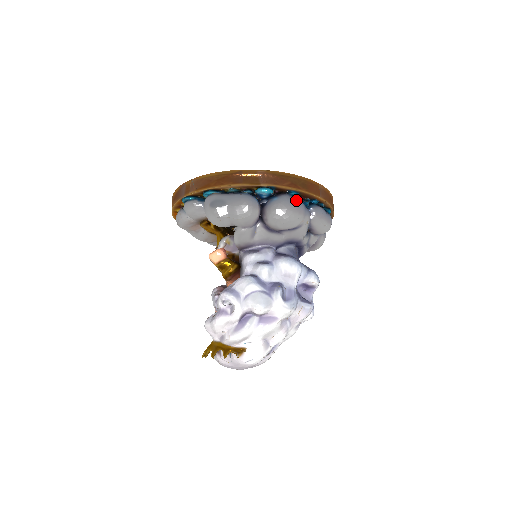
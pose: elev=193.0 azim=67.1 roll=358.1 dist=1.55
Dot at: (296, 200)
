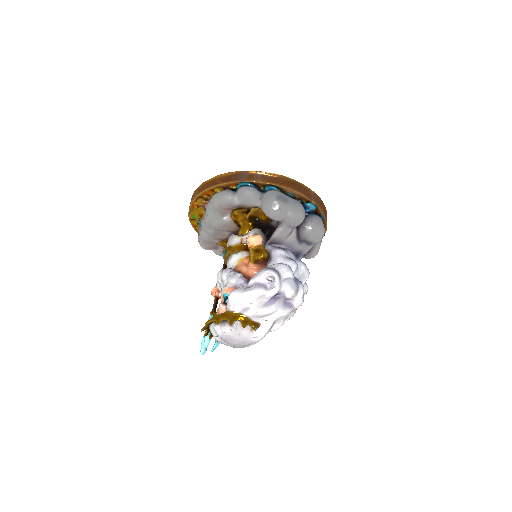
Dot at: occluded
